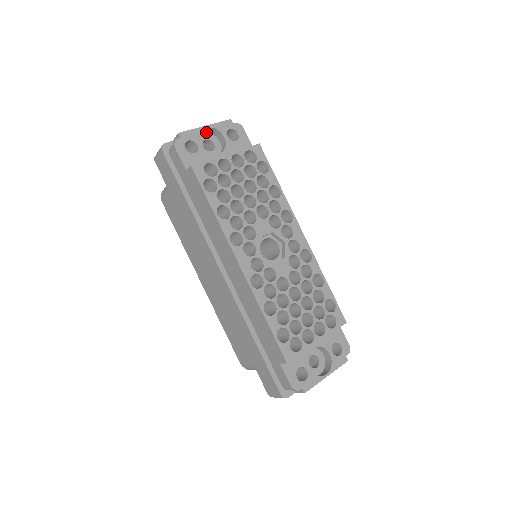
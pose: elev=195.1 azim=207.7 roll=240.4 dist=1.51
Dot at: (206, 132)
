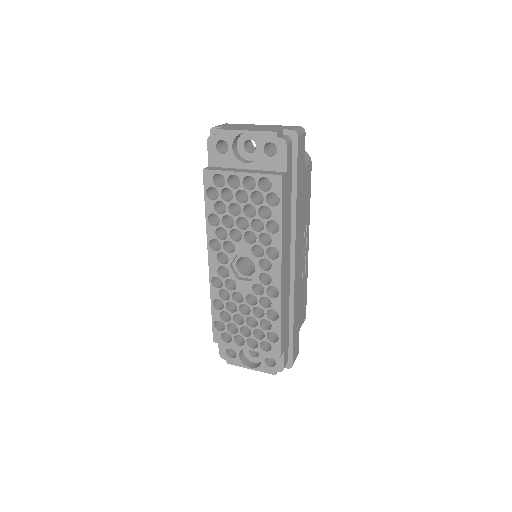
Dot at: occluded
